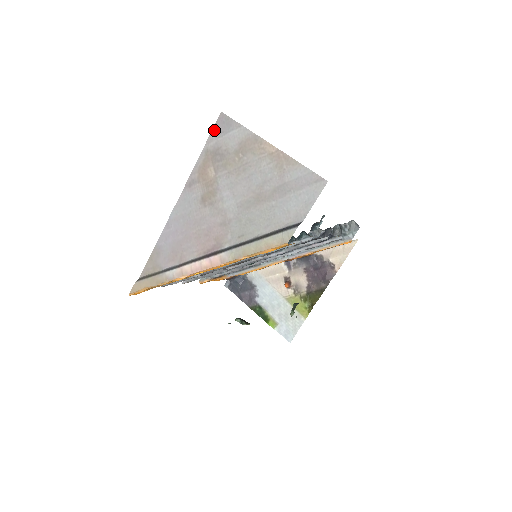
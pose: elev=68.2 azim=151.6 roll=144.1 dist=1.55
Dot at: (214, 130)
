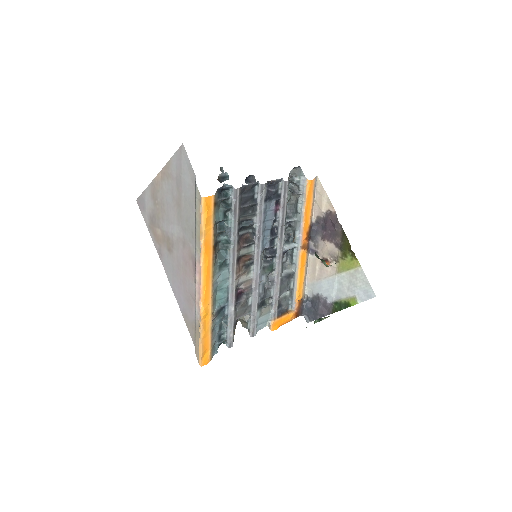
Dot at: (142, 212)
